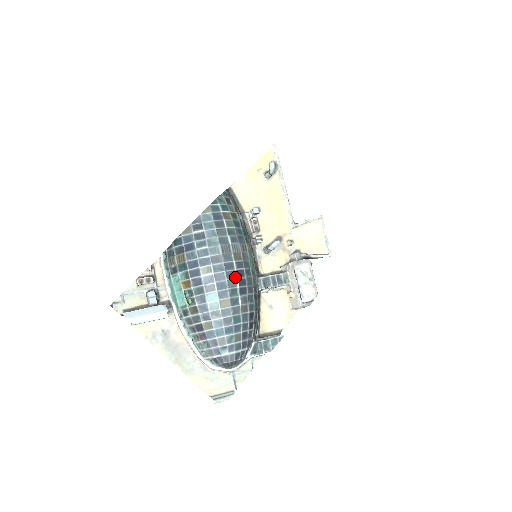
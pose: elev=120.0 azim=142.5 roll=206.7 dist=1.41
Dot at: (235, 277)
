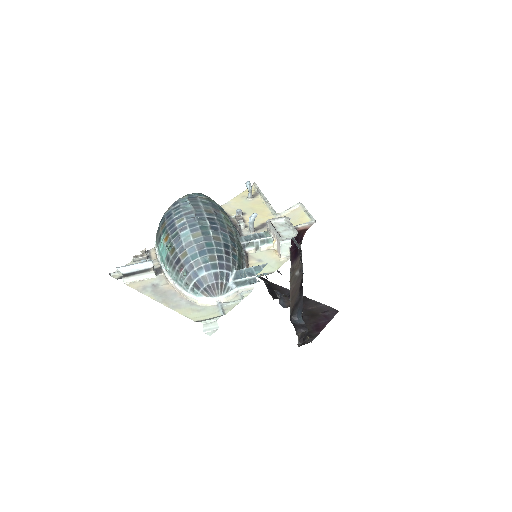
Dot at: (206, 220)
